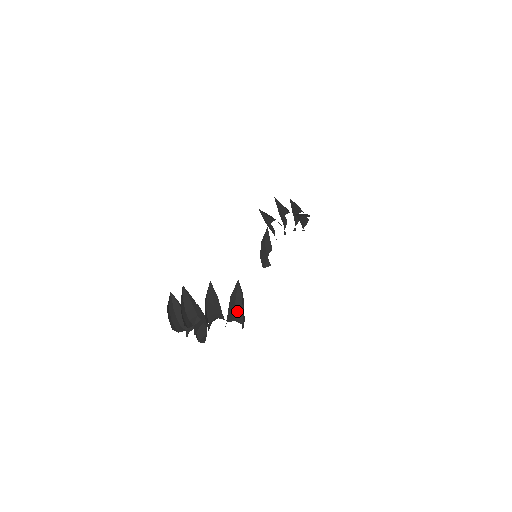
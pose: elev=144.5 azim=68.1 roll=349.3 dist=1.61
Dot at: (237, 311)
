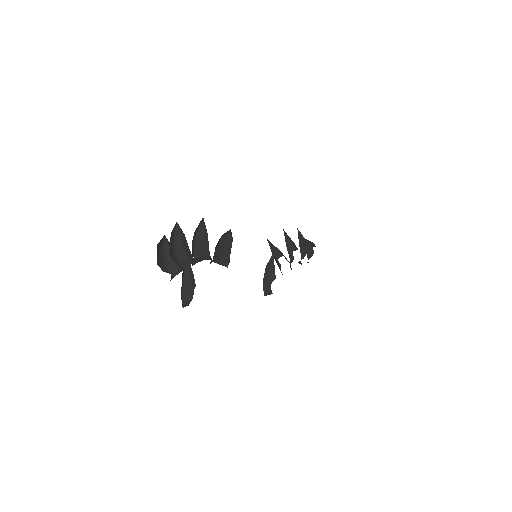
Dot at: (224, 255)
